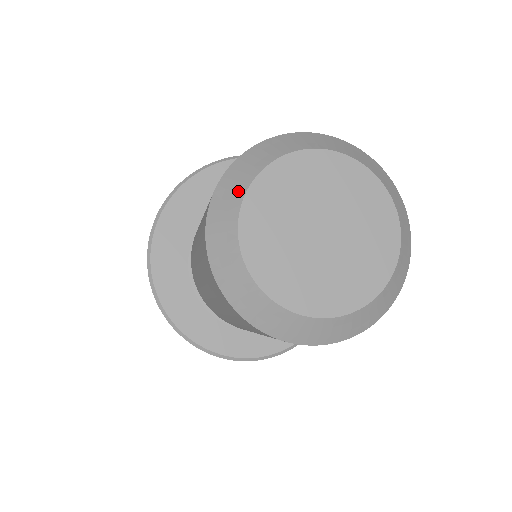
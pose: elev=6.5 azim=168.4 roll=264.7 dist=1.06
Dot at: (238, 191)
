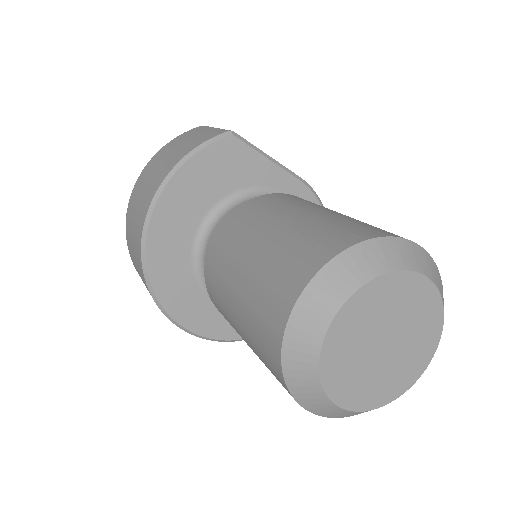
Dot at: (320, 399)
